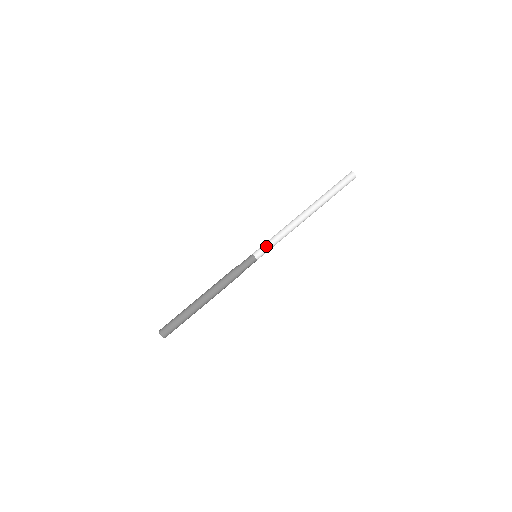
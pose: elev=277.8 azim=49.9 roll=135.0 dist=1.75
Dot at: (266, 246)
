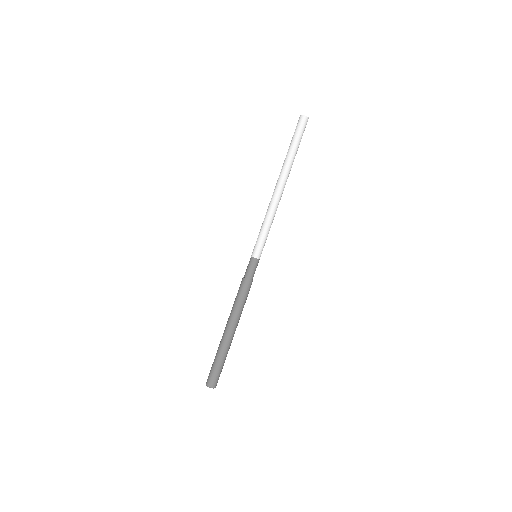
Dot at: (263, 242)
